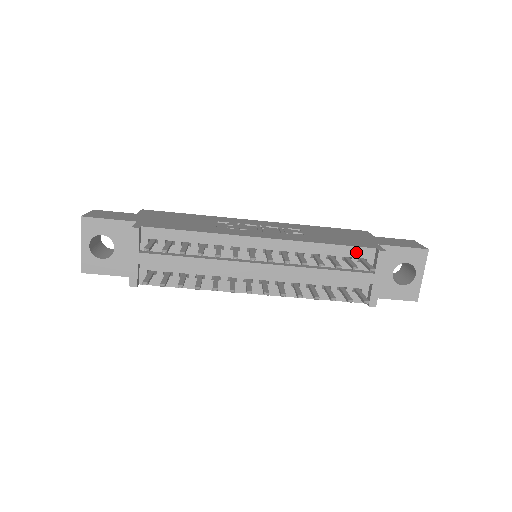
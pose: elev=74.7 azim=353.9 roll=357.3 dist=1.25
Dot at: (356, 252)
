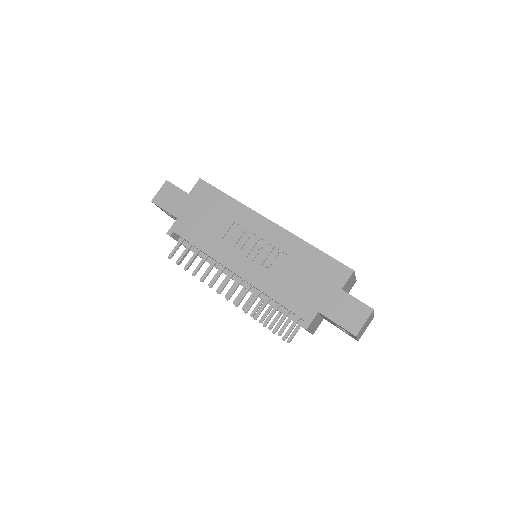
Dot at: (293, 313)
